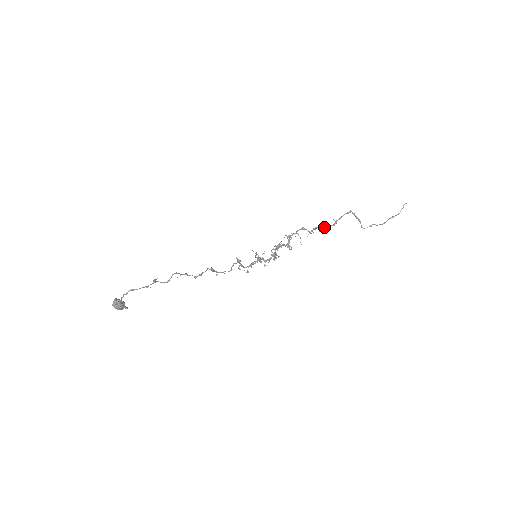
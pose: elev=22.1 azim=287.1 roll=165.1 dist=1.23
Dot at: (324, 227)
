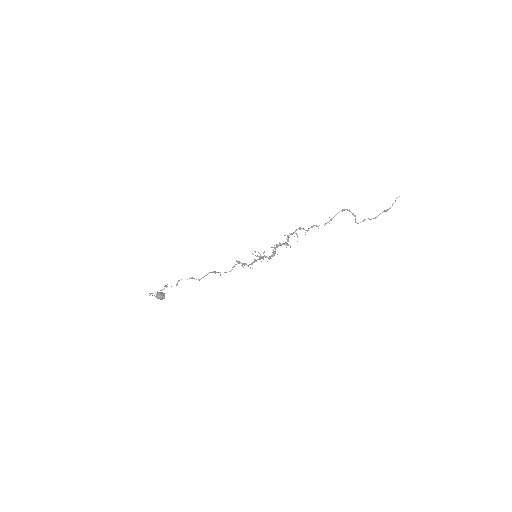
Dot at: occluded
